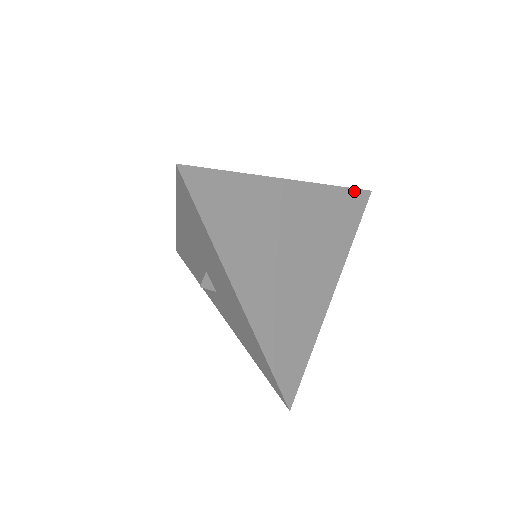
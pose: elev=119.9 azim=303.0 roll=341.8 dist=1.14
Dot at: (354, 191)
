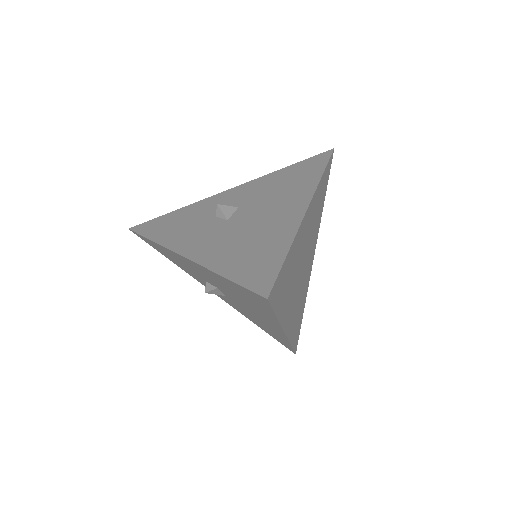
Dot at: (328, 163)
